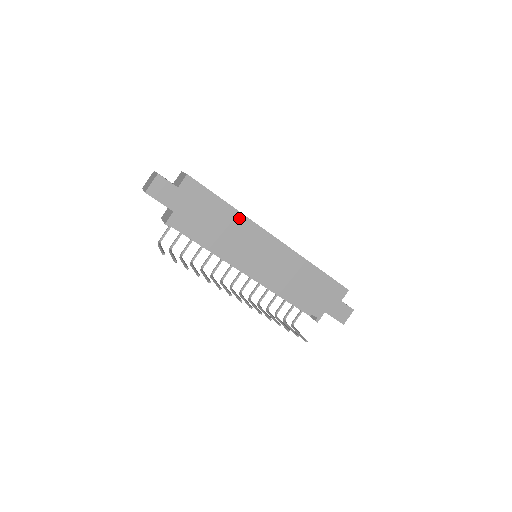
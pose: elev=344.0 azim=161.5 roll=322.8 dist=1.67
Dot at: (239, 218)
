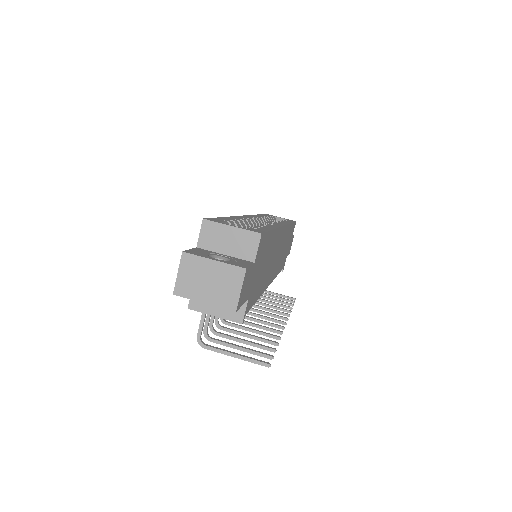
Dot at: (275, 236)
